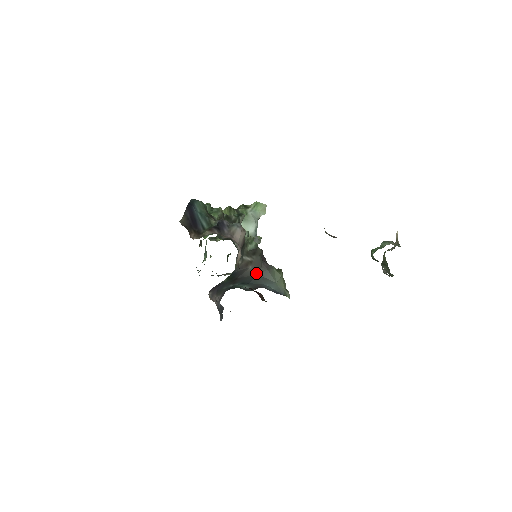
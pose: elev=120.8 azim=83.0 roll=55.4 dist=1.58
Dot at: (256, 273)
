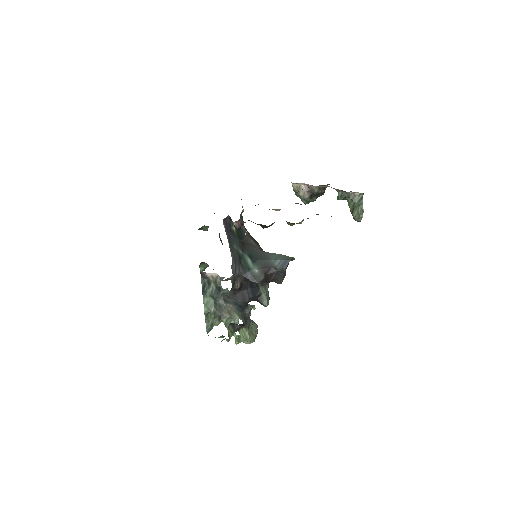
Dot at: (260, 250)
